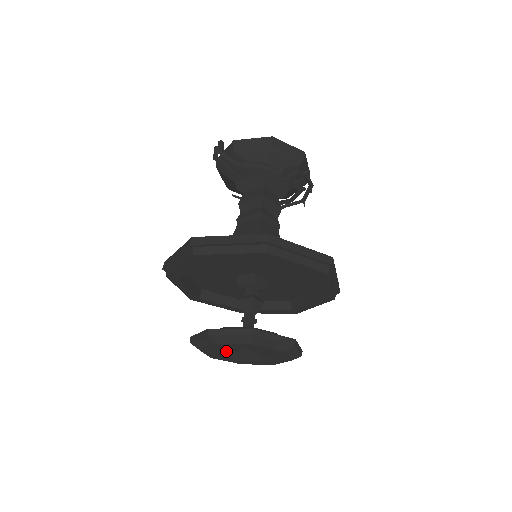
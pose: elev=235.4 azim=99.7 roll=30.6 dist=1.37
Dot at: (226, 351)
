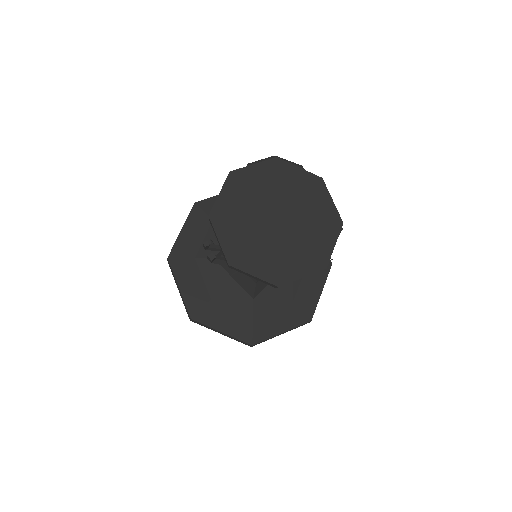
Dot at: occluded
